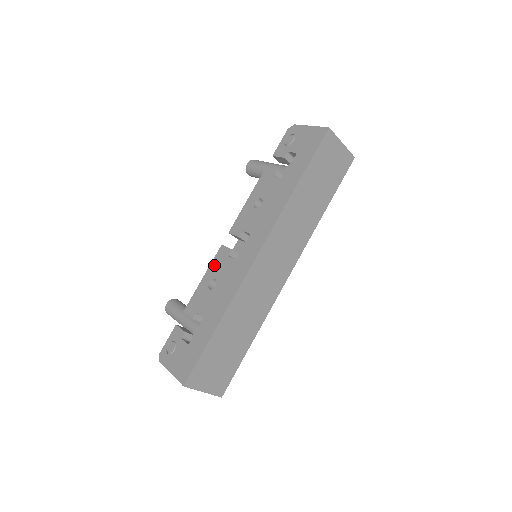
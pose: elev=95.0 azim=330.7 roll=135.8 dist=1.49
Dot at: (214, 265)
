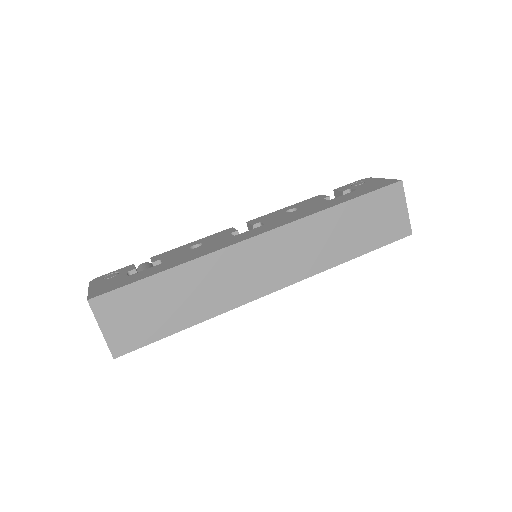
Dot at: (211, 236)
